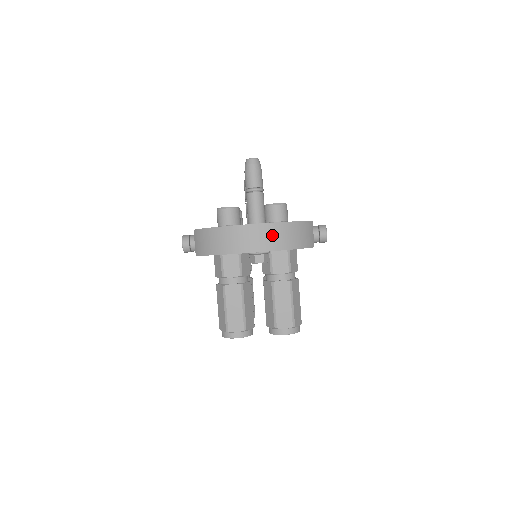
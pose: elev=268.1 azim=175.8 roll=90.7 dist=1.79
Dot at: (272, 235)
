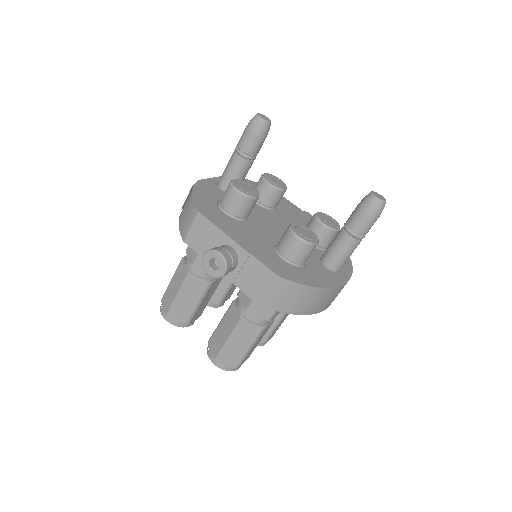
Dot at: occluded
